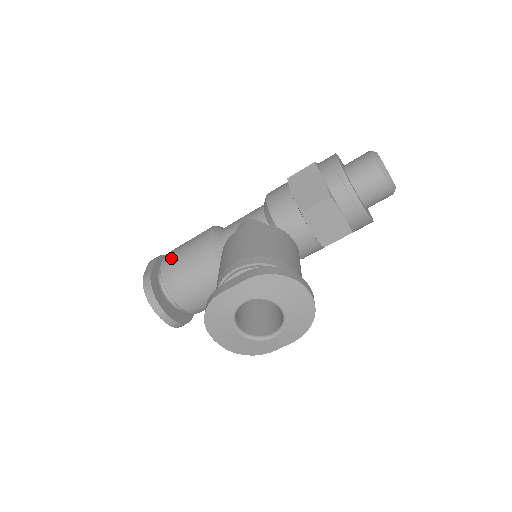
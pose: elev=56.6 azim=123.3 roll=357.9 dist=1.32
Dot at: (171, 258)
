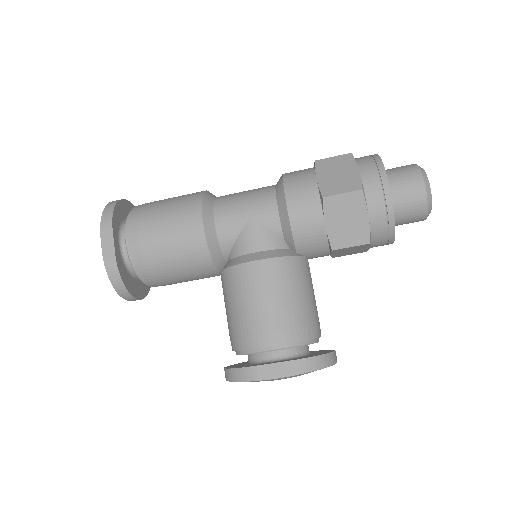
Dot at: (146, 247)
